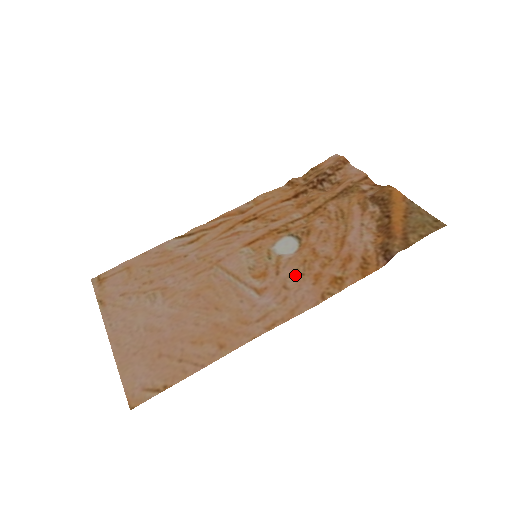
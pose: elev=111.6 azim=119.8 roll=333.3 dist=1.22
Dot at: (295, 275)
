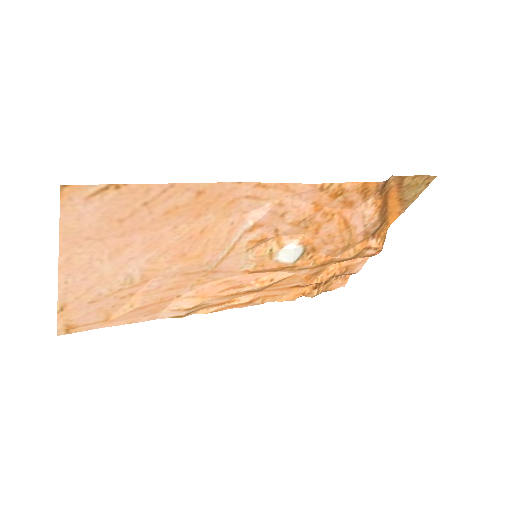
Dot at: (295, 223)
